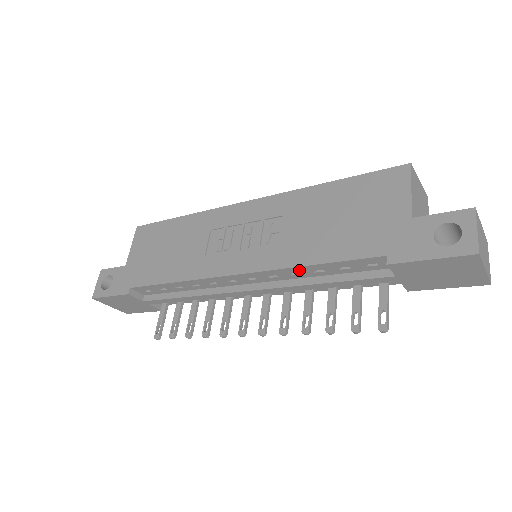
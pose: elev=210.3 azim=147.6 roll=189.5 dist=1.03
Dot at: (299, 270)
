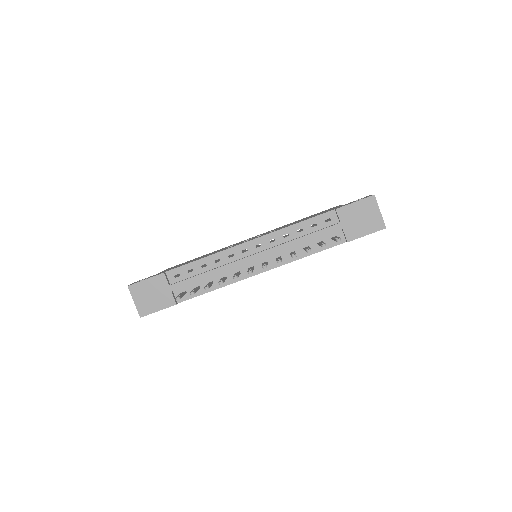
Dot at: (289, 231)
